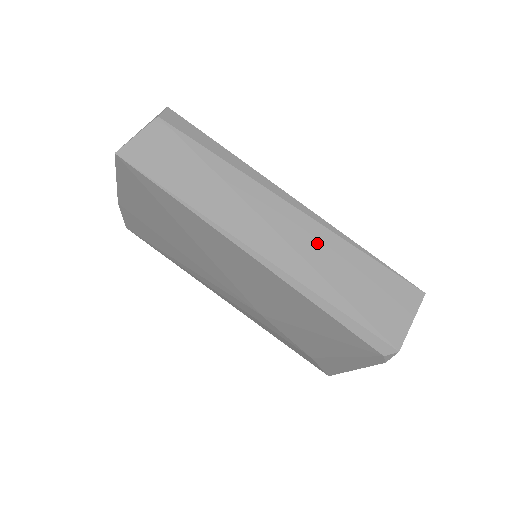
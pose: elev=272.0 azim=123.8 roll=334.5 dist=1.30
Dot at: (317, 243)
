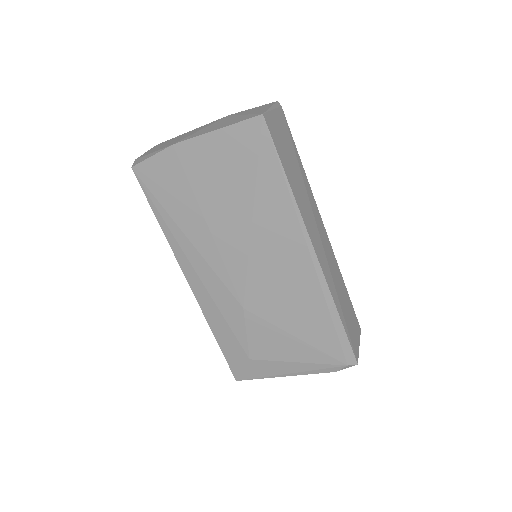
Dot at: (334, 267)
